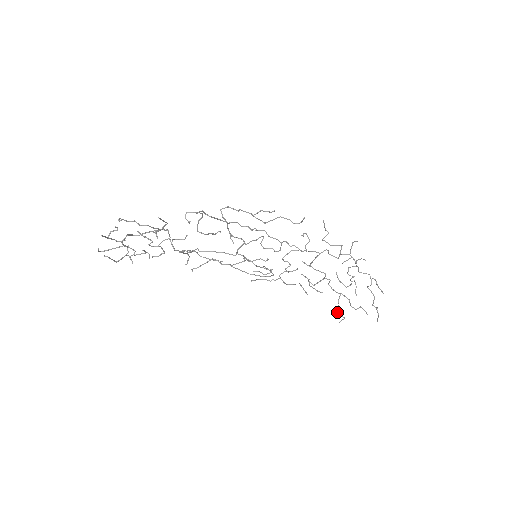
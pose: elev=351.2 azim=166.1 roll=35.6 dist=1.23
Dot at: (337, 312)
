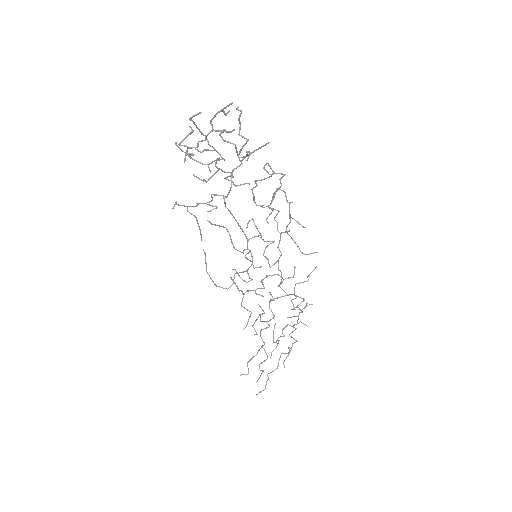
Dot at: occluded
